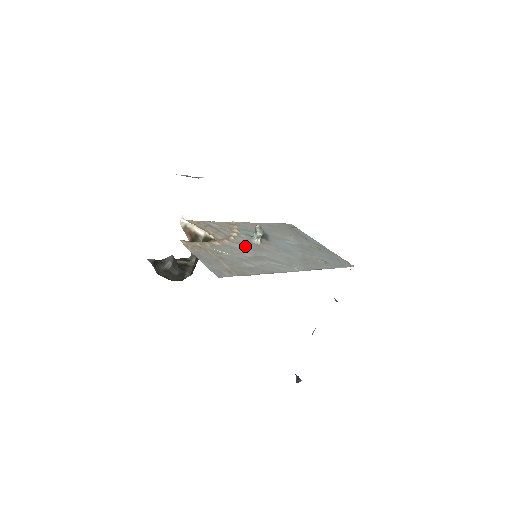
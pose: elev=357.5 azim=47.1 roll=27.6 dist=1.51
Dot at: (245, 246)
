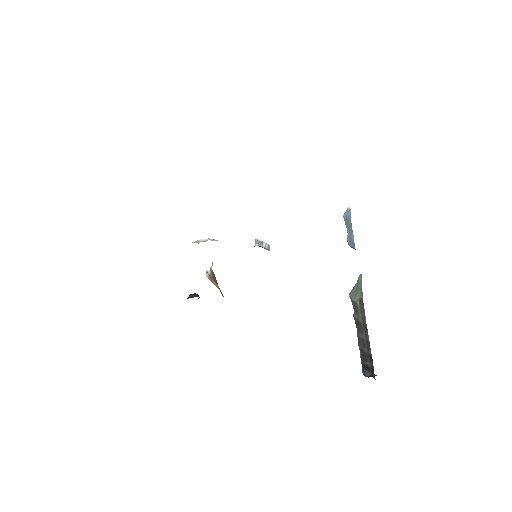
Dot at: occluded
